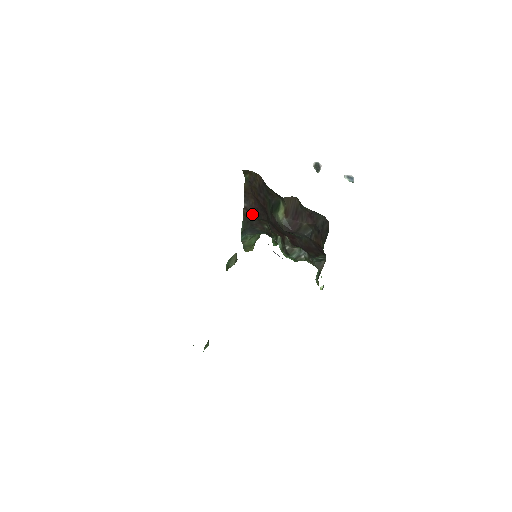
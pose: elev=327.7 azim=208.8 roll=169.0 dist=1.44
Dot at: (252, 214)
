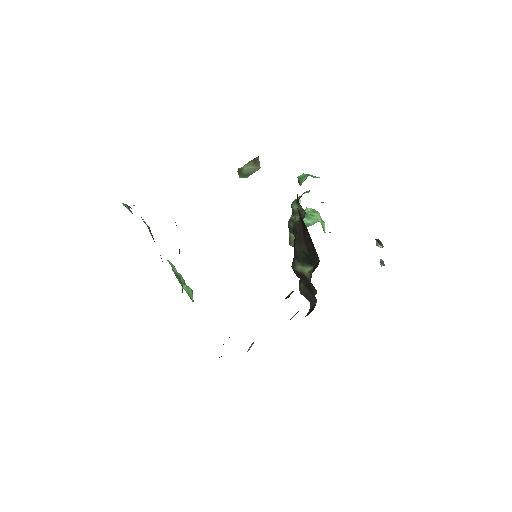
Dot at: occluded
